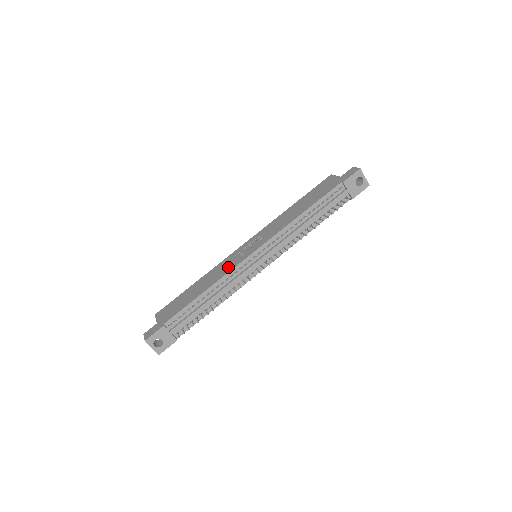
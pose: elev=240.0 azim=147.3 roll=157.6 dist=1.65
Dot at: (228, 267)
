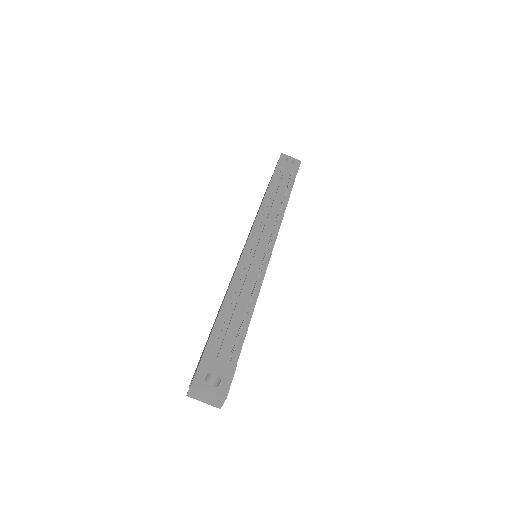
Dot at: occluded
